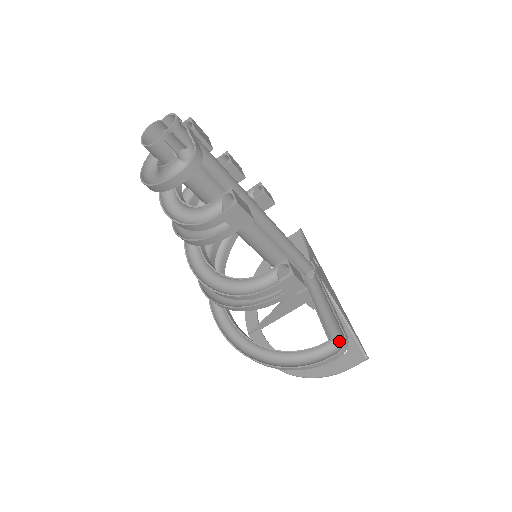
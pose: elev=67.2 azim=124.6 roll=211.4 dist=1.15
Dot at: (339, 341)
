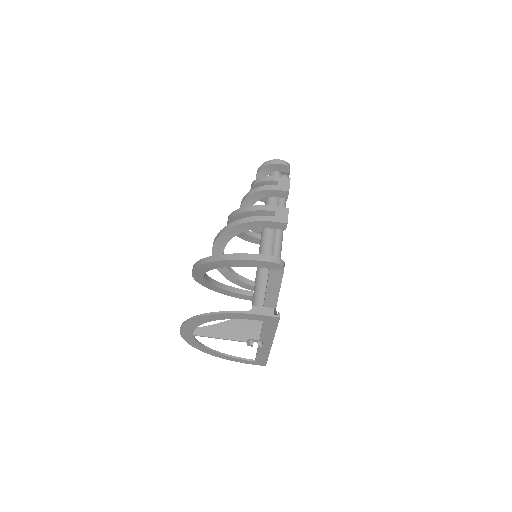
Dot at: (277, 267)
